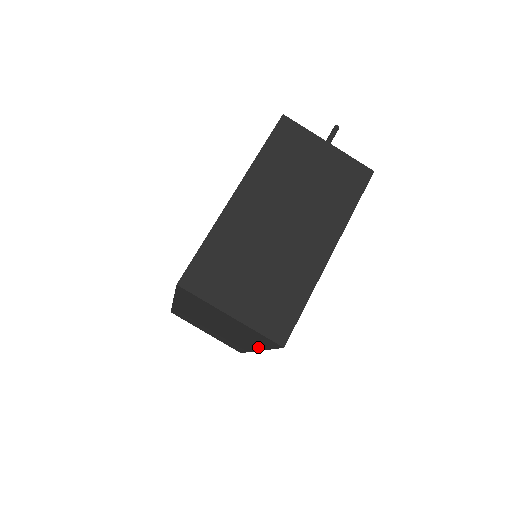
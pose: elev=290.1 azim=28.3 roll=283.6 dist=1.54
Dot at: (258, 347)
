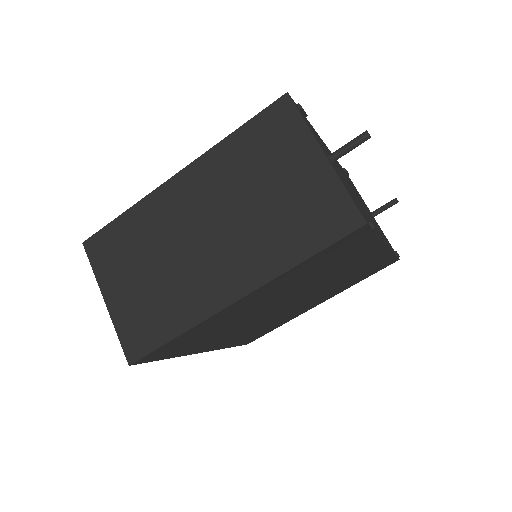
Dot at: occluded
